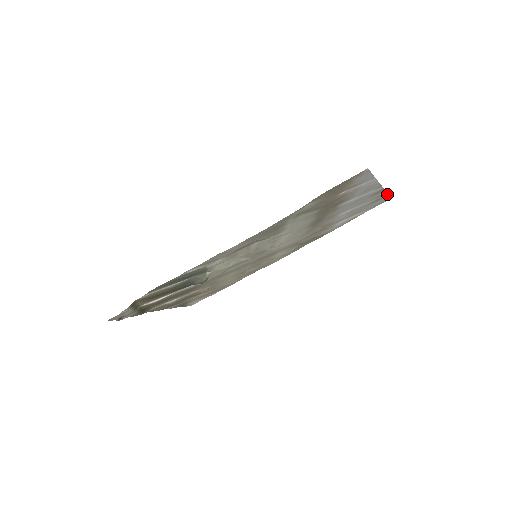
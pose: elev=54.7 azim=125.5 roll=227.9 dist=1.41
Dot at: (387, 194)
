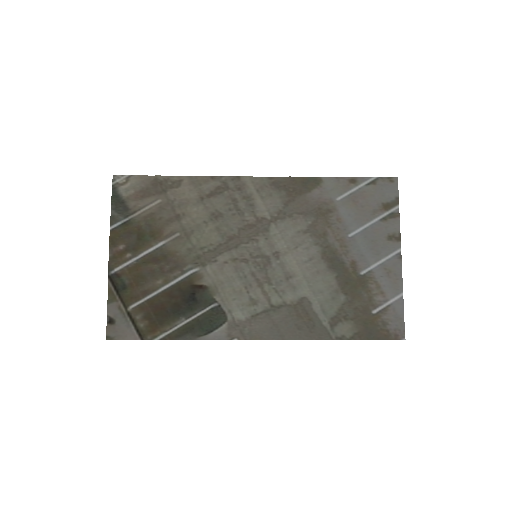
Dot at: (398, 206)
